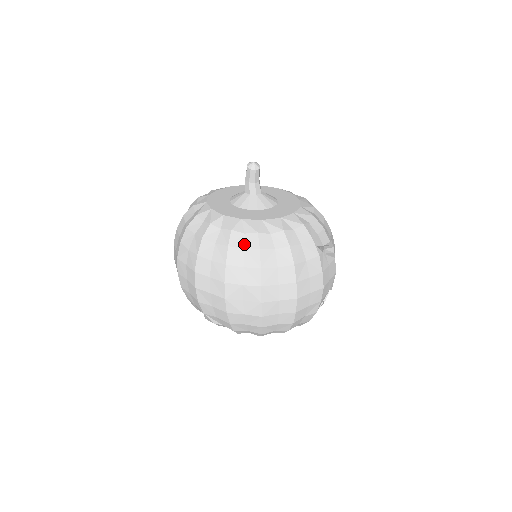
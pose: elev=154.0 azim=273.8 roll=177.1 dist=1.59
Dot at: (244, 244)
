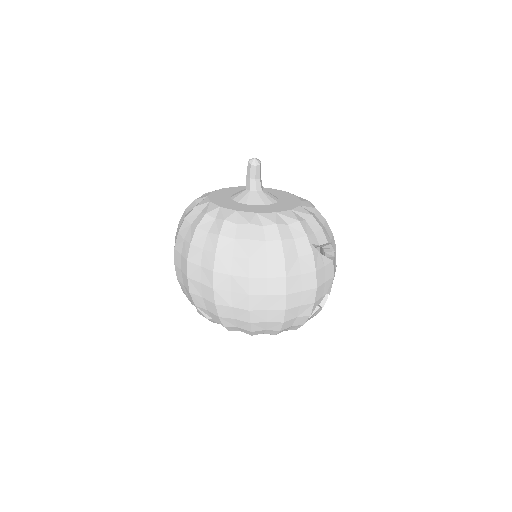
Dot at: (235, 234)
